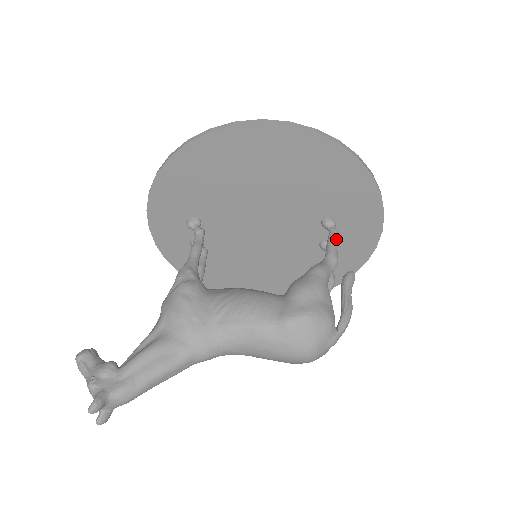
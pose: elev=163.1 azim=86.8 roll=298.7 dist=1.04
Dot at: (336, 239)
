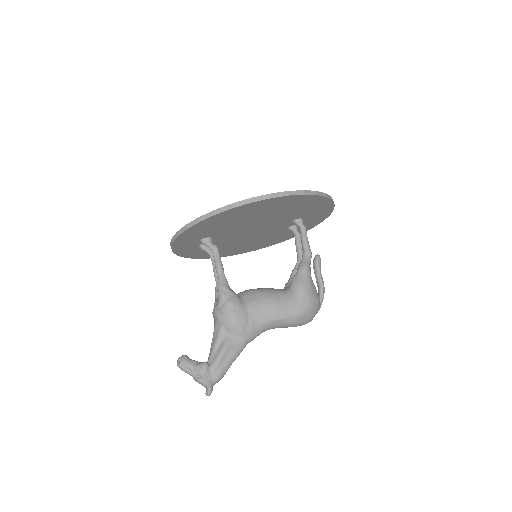
Dot at: occluded
